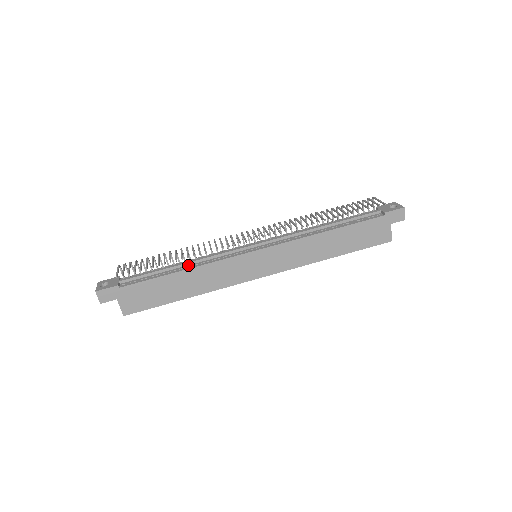
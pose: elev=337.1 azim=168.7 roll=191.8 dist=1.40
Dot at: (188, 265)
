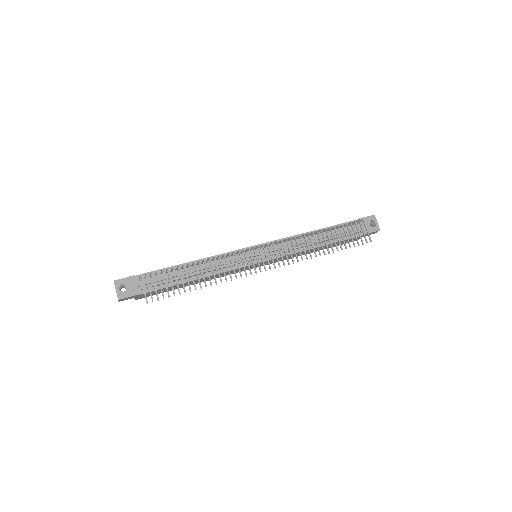
Dot at: occluded
